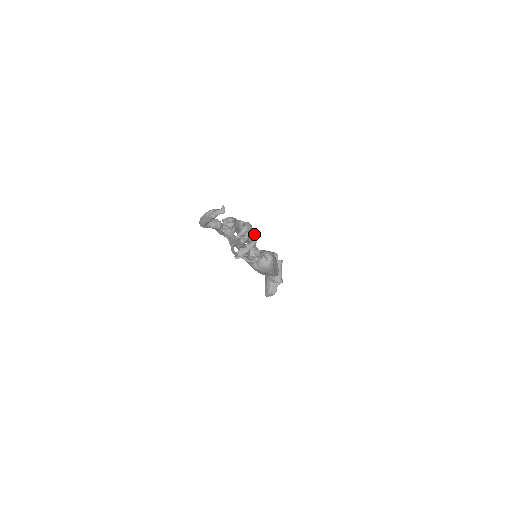
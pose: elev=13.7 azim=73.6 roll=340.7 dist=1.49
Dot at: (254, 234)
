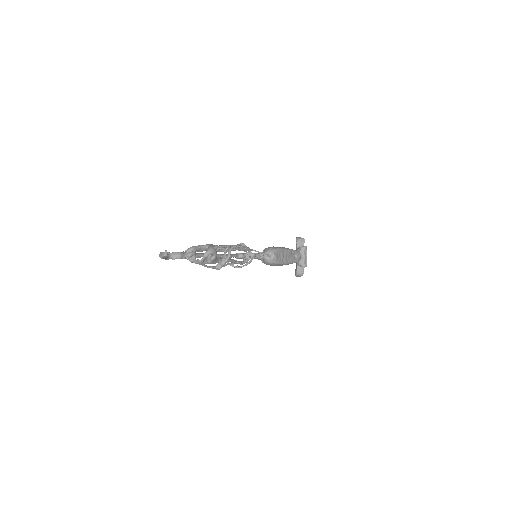
Dot at: (230, 249)
